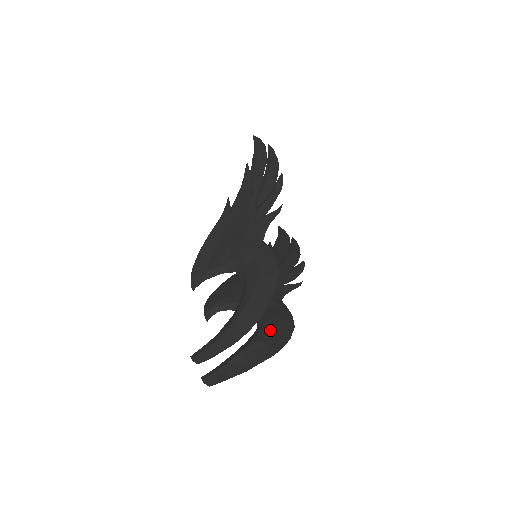
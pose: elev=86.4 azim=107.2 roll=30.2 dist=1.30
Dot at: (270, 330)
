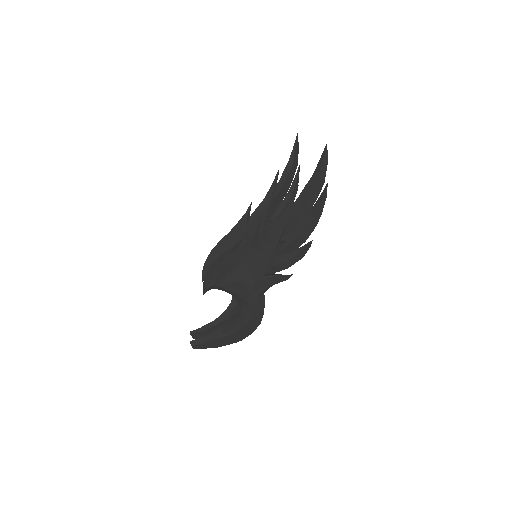
Dot at: occluded
